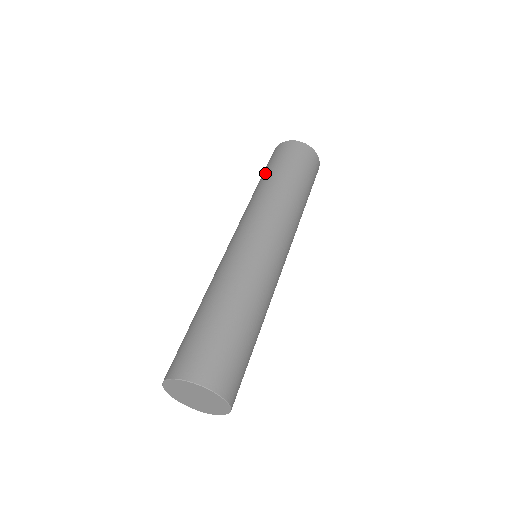
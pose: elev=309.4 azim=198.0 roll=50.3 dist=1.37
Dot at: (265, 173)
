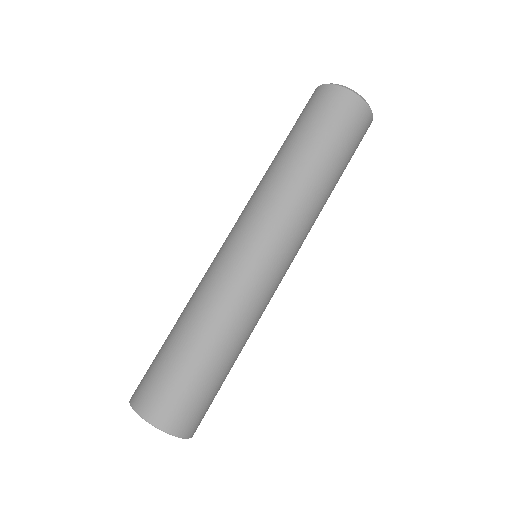
Dot at: (309, 140)
